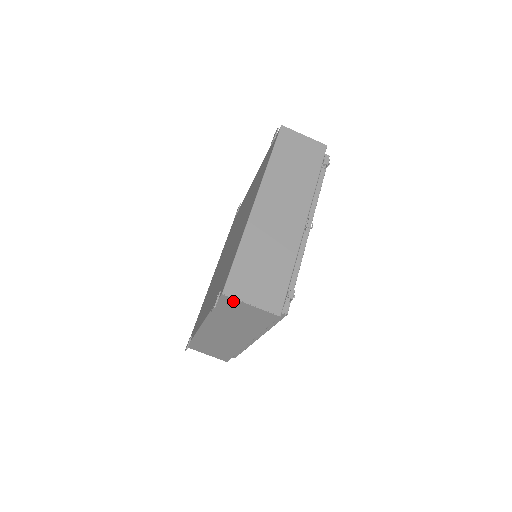
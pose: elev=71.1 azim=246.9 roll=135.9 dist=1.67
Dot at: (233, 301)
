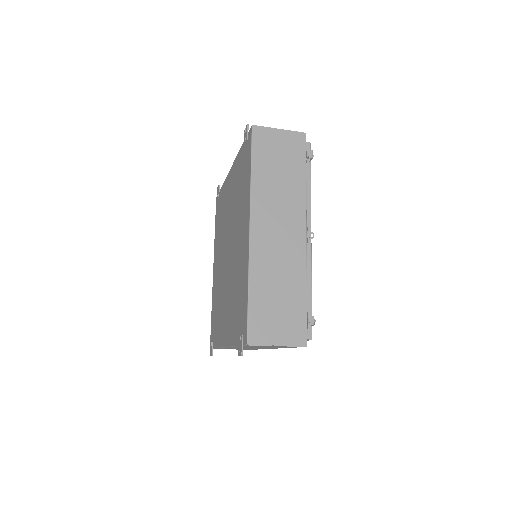
Dot at: occluded
